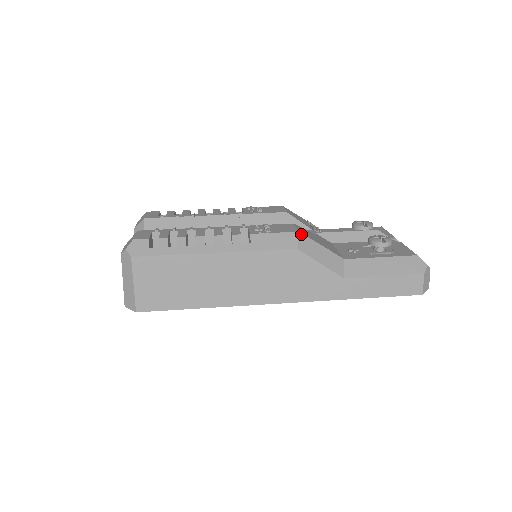
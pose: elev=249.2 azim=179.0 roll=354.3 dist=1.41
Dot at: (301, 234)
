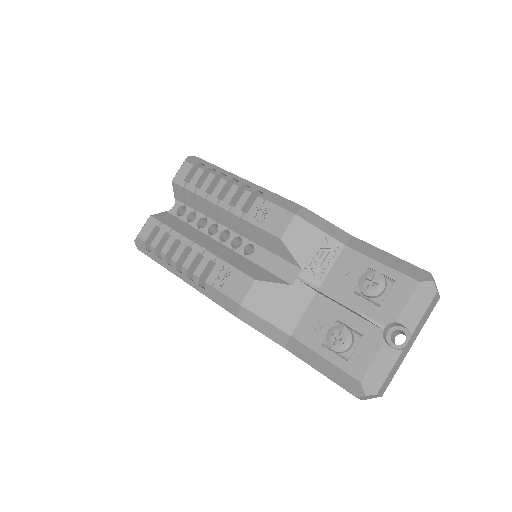
Dot at: (242, 307)
